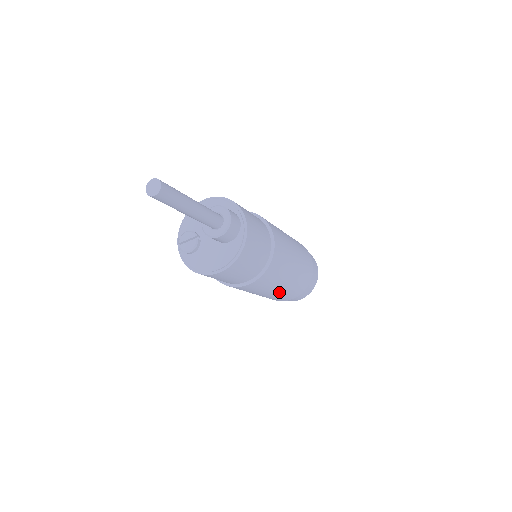
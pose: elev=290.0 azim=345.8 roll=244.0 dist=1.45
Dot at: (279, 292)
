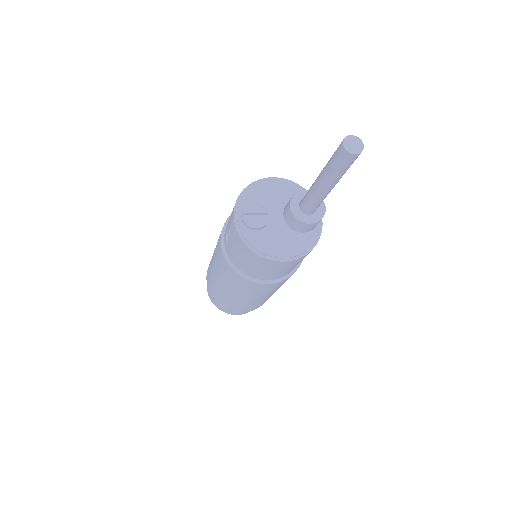
Dot at: (258, 301)
